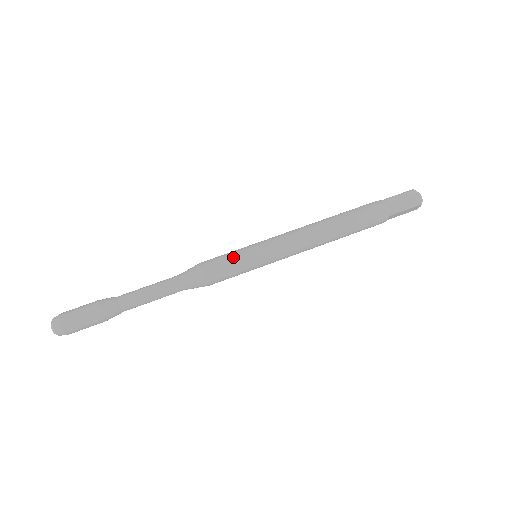
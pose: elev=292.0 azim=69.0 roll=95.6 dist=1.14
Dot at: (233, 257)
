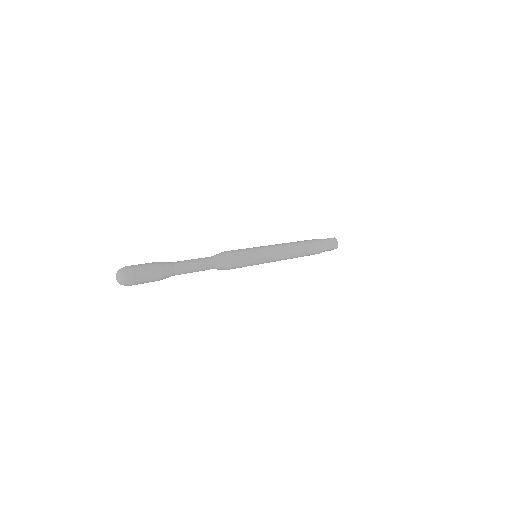
Dot at: occluded
